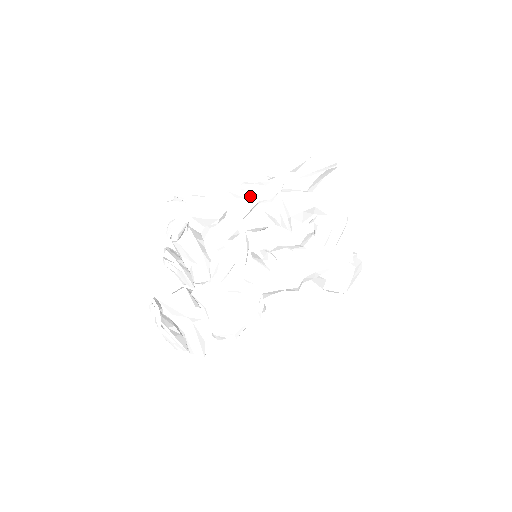
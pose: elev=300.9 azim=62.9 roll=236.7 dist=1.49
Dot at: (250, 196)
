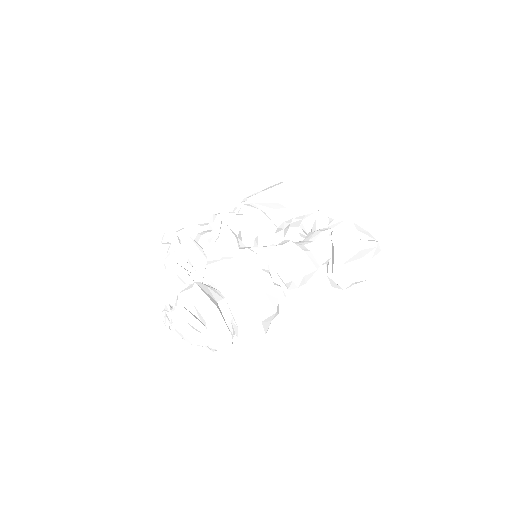
Dot at: occluded
